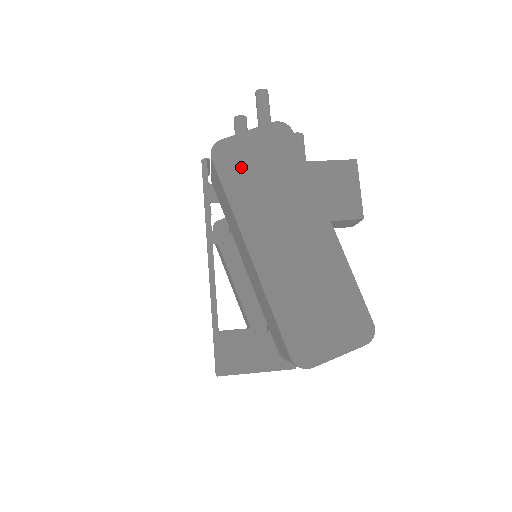
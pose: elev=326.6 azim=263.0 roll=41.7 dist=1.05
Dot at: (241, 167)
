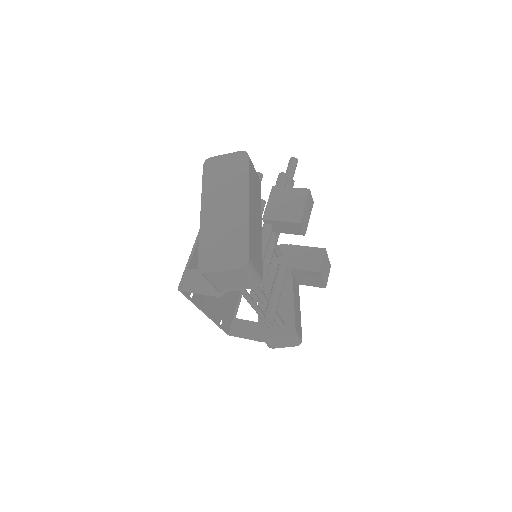
Dot at: (215, 170)
